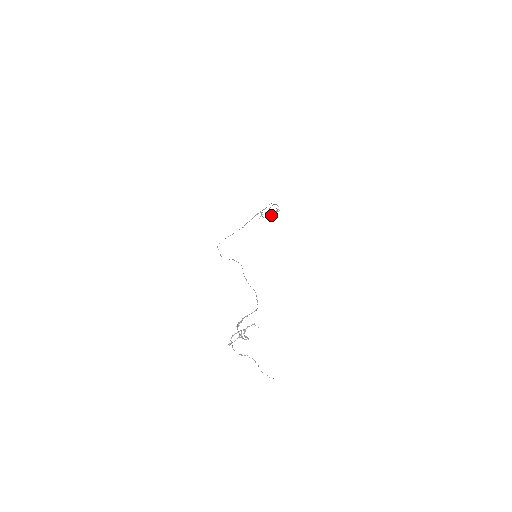
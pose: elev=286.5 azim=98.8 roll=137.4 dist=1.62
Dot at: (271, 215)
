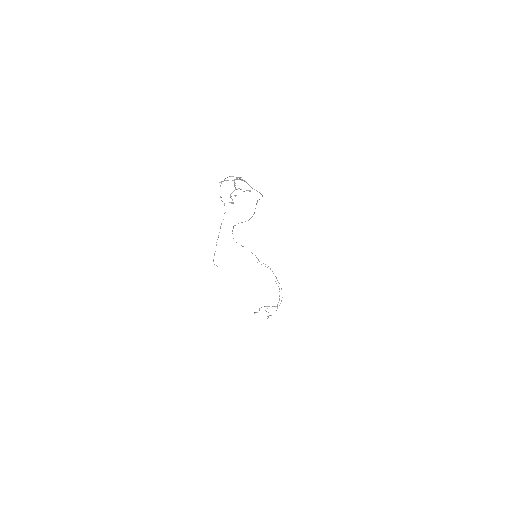
Dot at: (268, 312)
